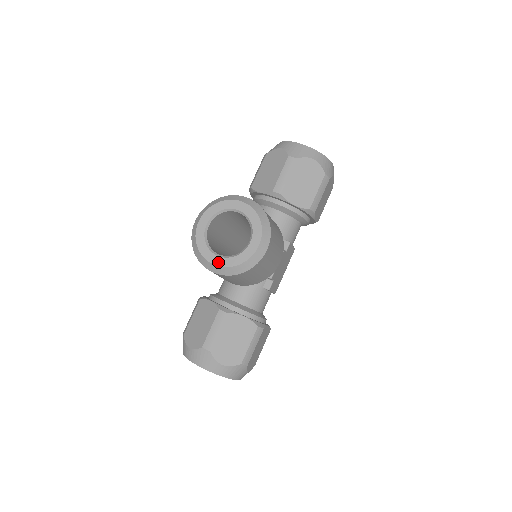
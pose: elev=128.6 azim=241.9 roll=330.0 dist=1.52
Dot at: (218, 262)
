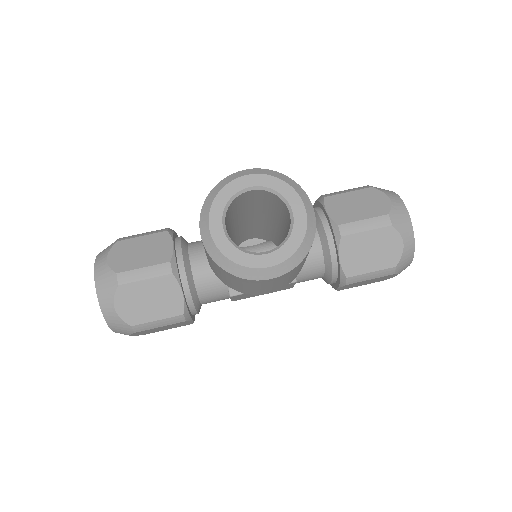
Dot at: (216, 233)
